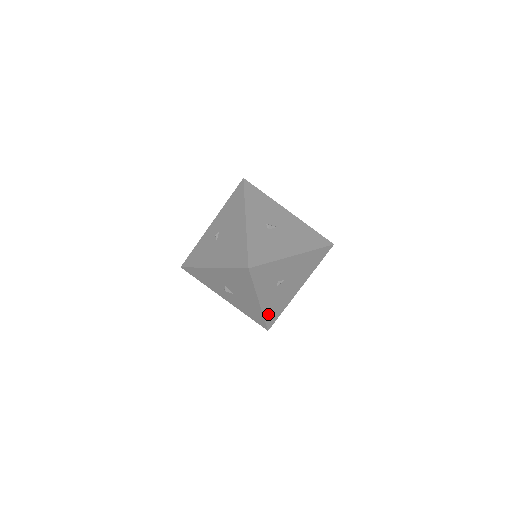
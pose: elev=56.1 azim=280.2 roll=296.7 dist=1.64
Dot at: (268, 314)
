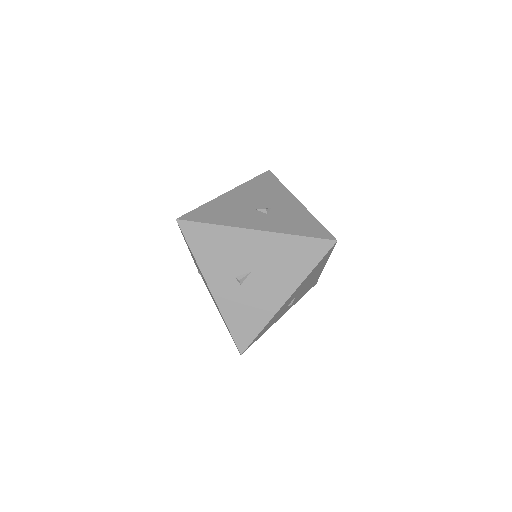
Dot at: (303, 295)
